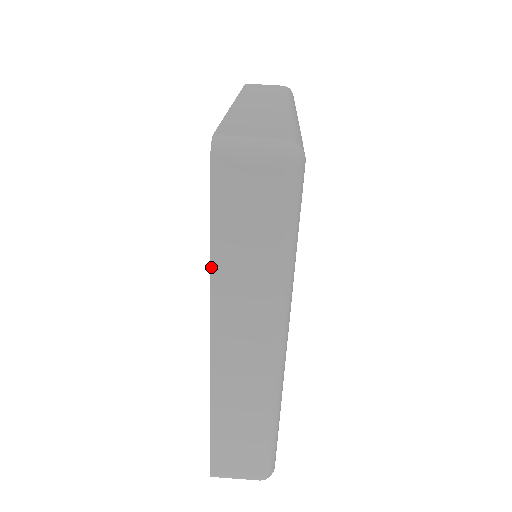
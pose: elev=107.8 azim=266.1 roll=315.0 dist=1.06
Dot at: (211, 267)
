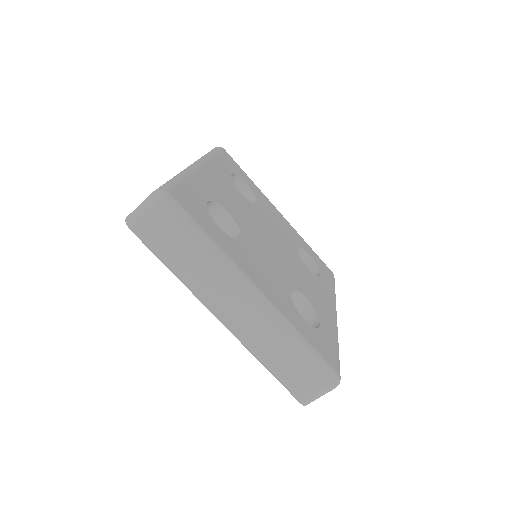
Dot at: (178, 278)
